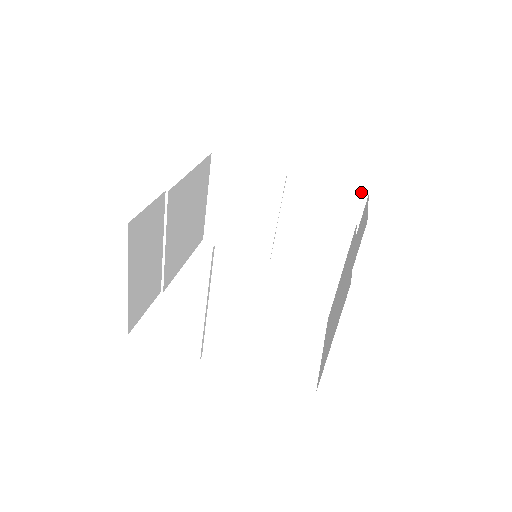
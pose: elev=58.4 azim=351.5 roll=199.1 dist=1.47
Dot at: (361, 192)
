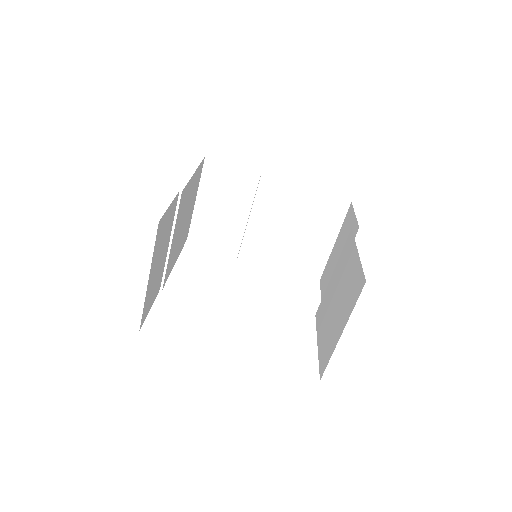
Dot at: (345, 200)
